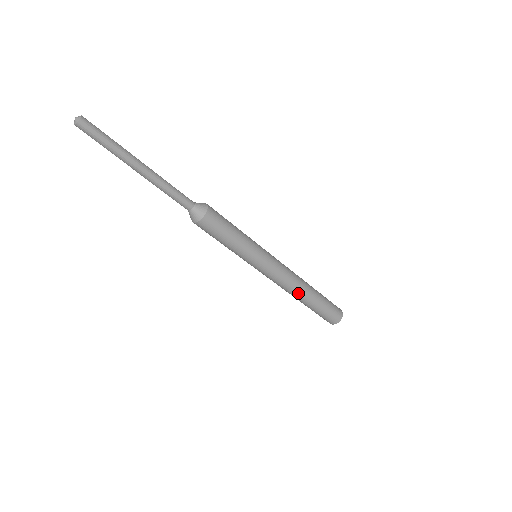
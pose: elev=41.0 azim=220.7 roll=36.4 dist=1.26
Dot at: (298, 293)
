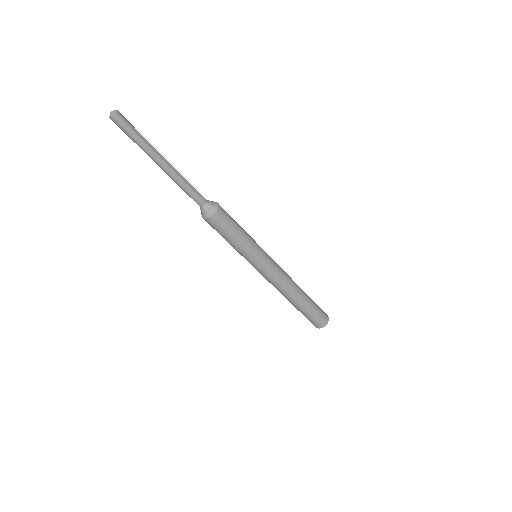
Dot at: (292, 294)
